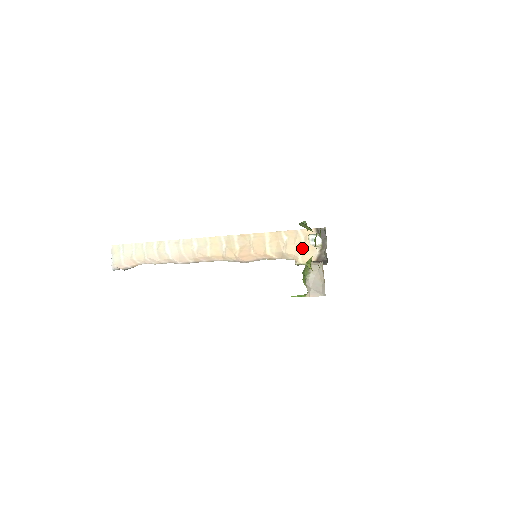
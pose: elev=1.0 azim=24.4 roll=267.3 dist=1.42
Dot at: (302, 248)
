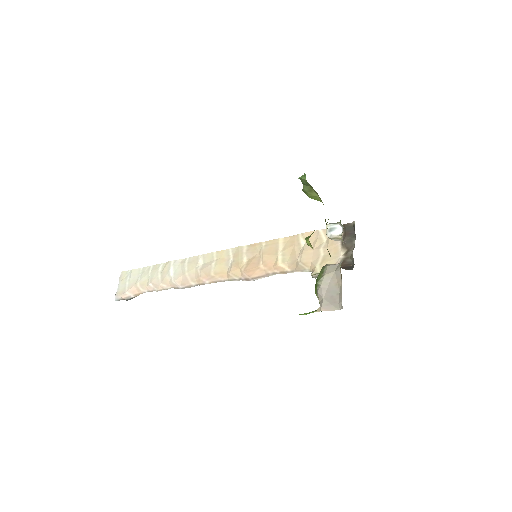
Dot at: (322, 253)
